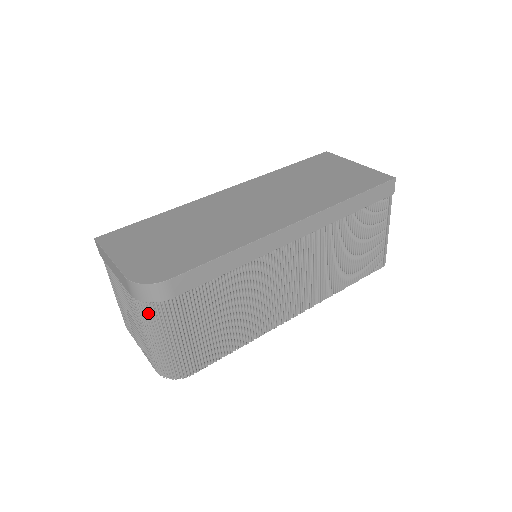
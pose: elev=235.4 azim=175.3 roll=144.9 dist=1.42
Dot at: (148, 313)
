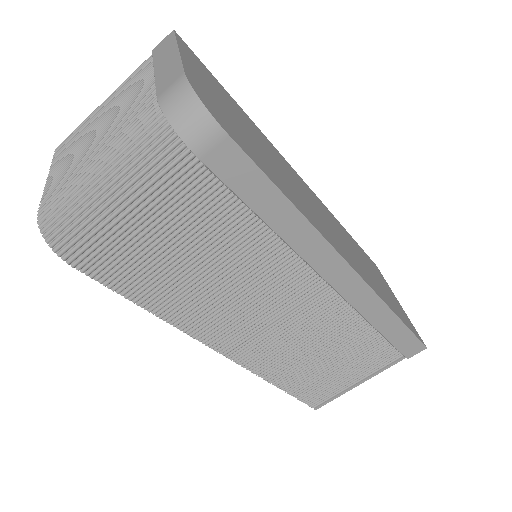
Dot at: (147, 137)
